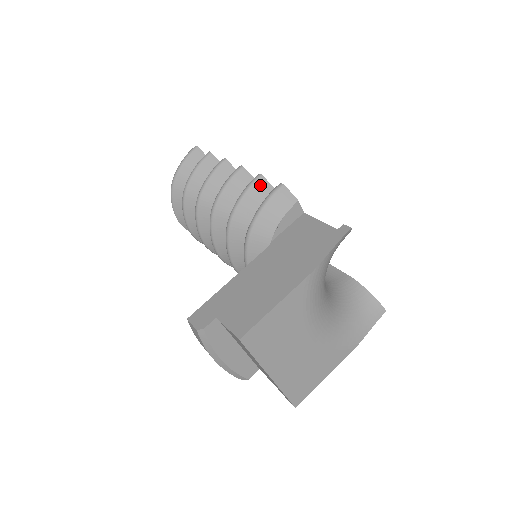
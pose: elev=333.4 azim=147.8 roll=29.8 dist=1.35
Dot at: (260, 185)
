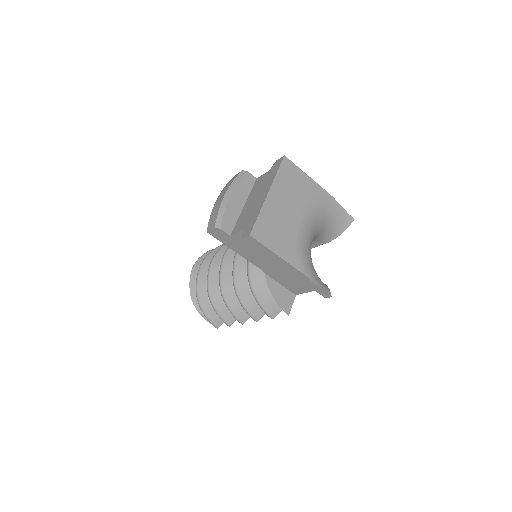
Dot at: occluded
